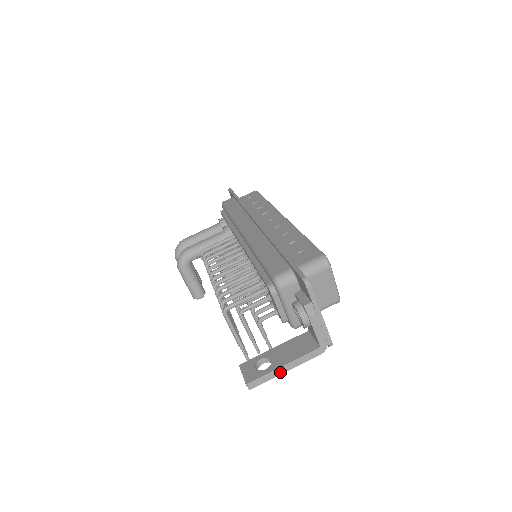
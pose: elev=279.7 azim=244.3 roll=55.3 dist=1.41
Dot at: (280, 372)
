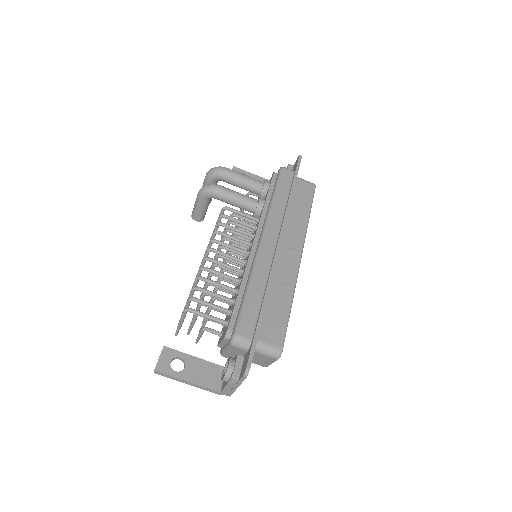
Dot at: (182, 381)
